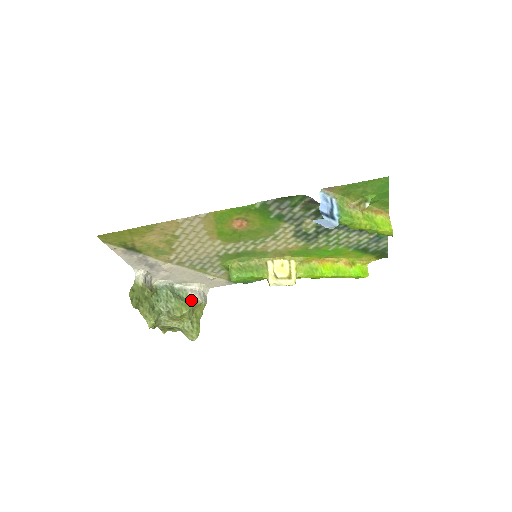
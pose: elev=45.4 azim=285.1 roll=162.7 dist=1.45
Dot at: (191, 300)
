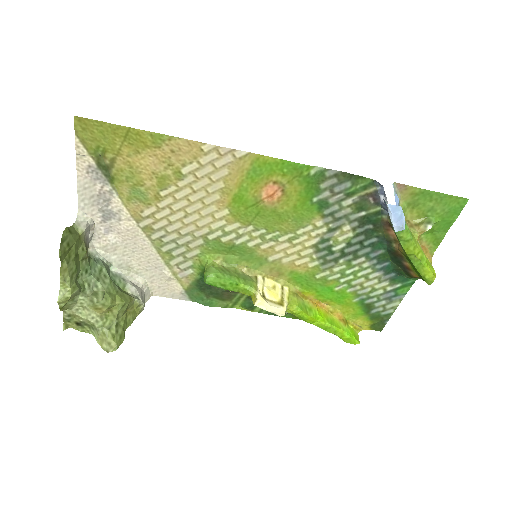
Dot at: (129, 294)
